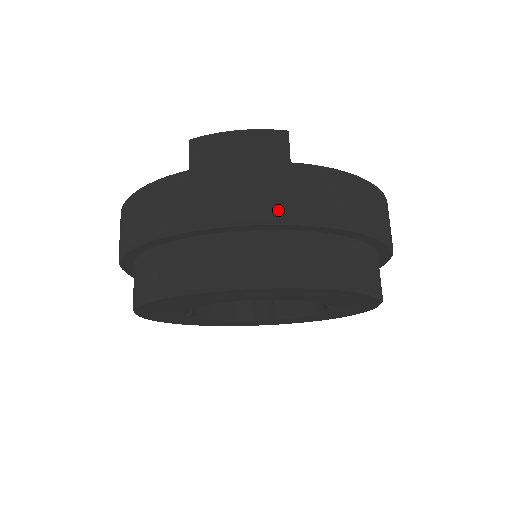
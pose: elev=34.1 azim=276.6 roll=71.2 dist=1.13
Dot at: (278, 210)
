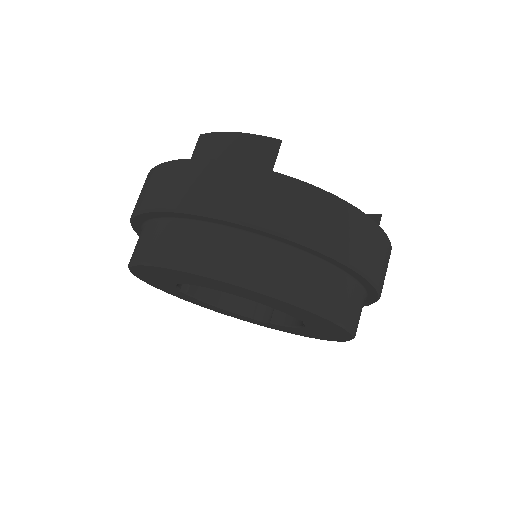
Dot at: (234, 209)
